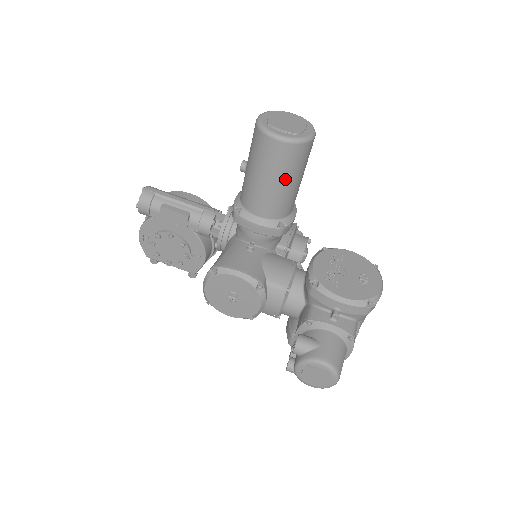
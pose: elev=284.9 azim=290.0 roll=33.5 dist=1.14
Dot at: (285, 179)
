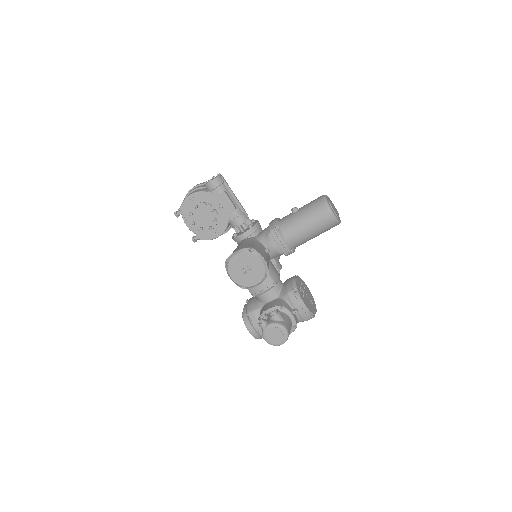
Dot at: (316, 232)
